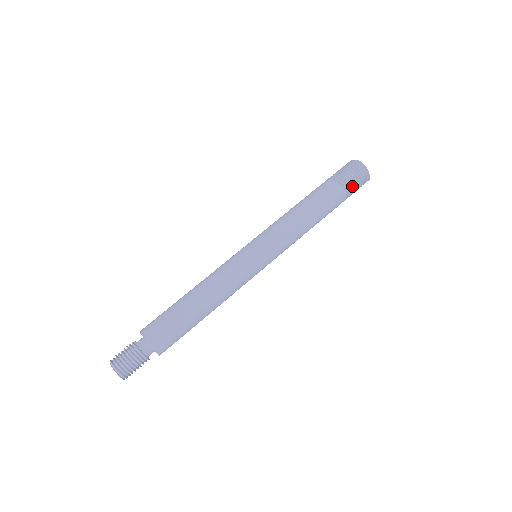
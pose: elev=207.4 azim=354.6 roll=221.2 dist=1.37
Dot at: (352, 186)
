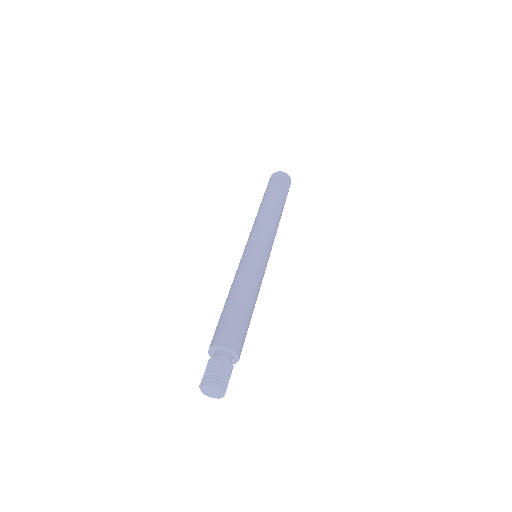
Dot at: (277, 183)
